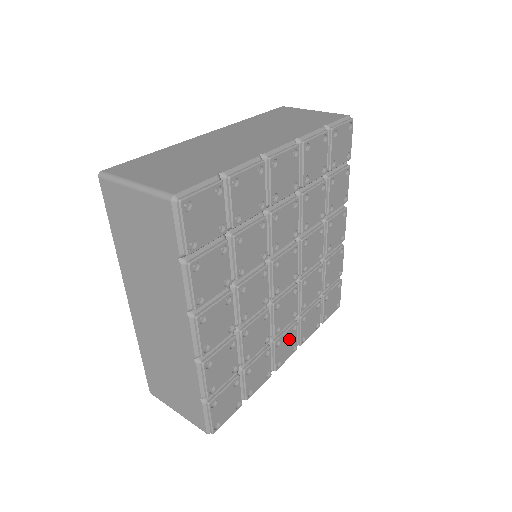
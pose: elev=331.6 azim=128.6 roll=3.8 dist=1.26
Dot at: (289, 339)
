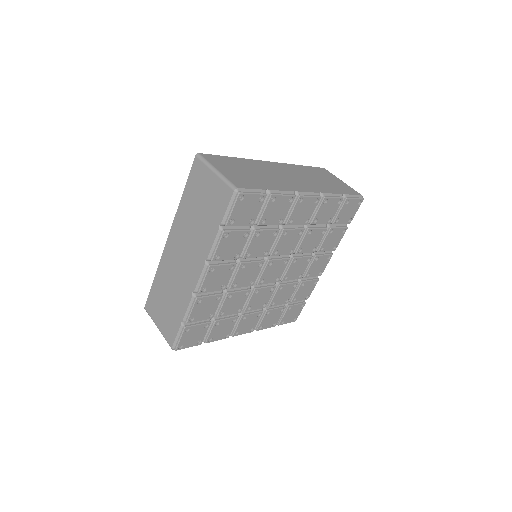
Dot at: (317, 264)
